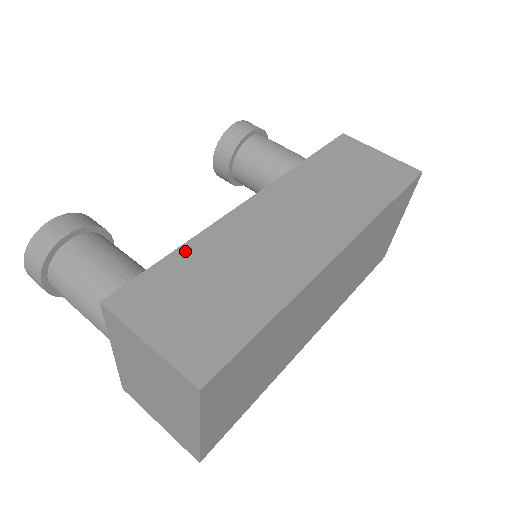
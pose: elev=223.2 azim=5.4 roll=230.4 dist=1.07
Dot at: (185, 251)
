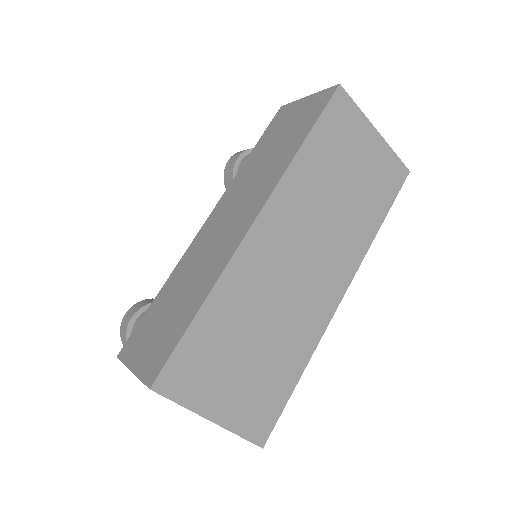
Dot at: (162, 291)
